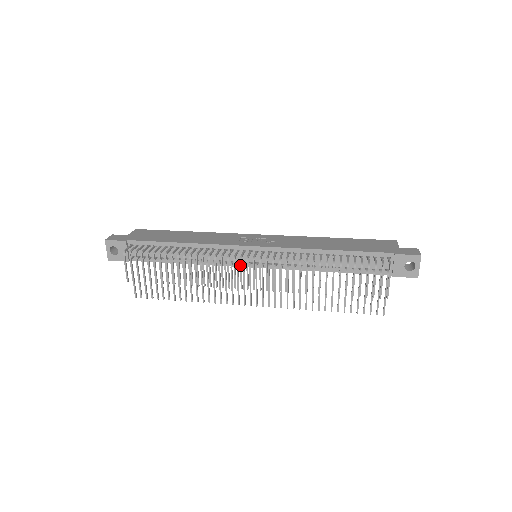
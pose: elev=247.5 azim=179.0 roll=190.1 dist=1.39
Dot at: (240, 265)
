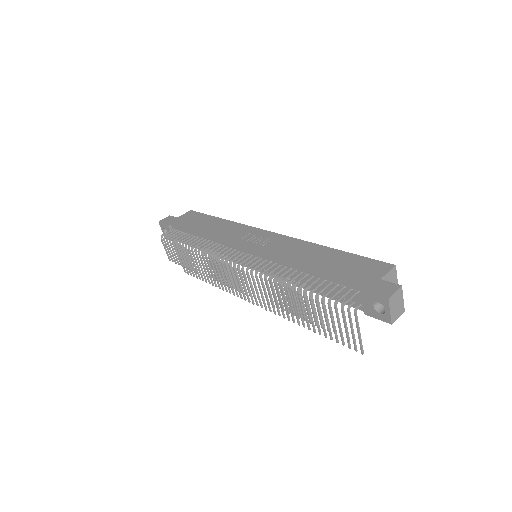
Dot at: (226, 267)
